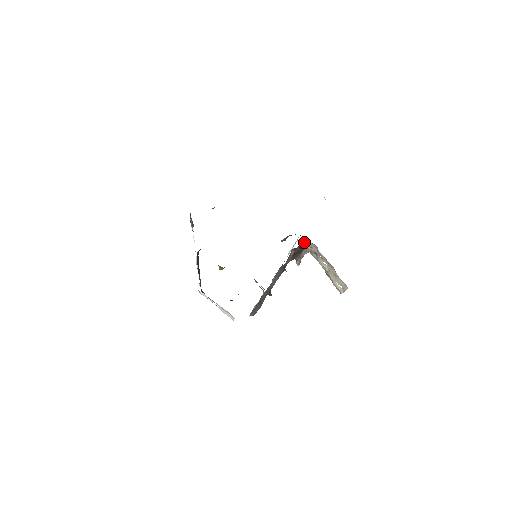
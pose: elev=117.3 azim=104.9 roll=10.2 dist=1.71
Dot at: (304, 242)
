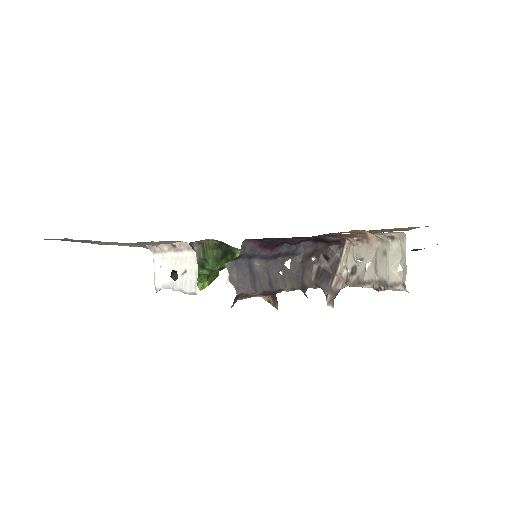
Dot at: (330, 247)
